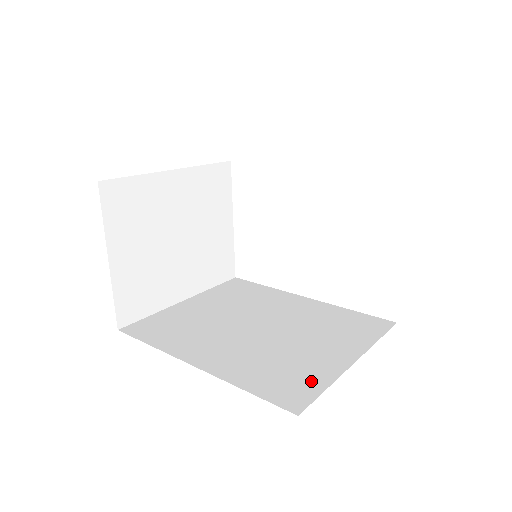
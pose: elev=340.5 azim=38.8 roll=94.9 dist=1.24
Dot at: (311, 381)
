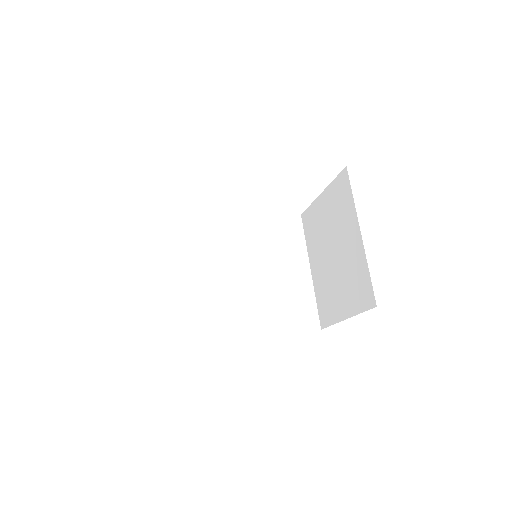
Dot at: (307, 302)
